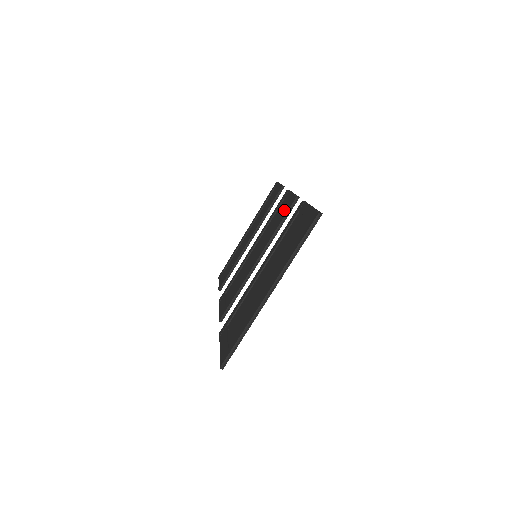
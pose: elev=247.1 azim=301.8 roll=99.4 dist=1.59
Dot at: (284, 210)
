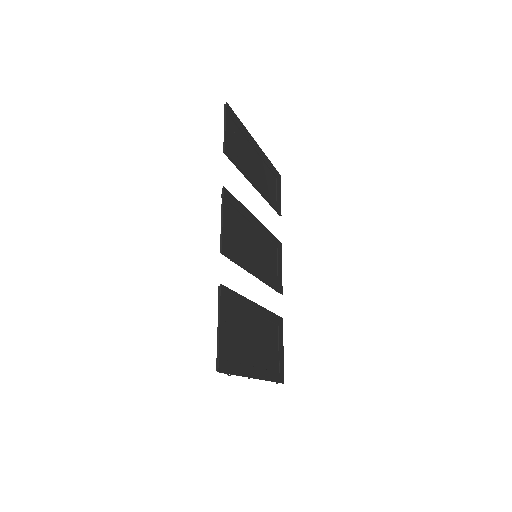
Dot at: (230, 238)
